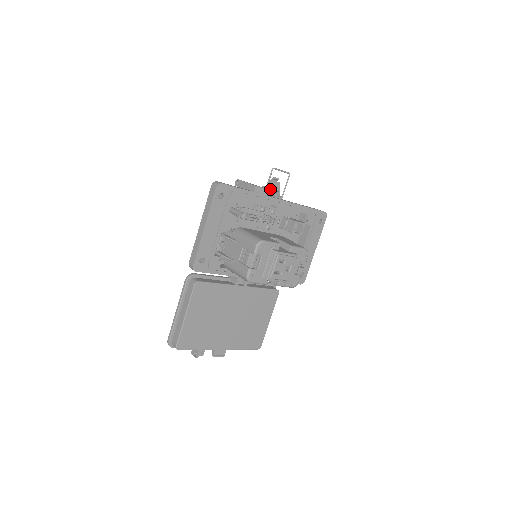
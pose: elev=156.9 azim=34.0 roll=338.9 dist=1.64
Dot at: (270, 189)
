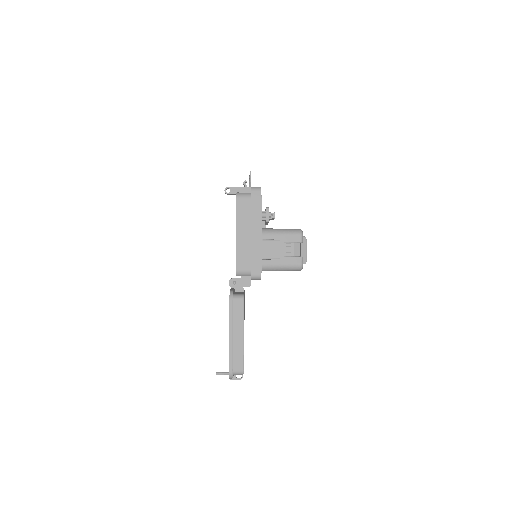
Dot at: occluded
